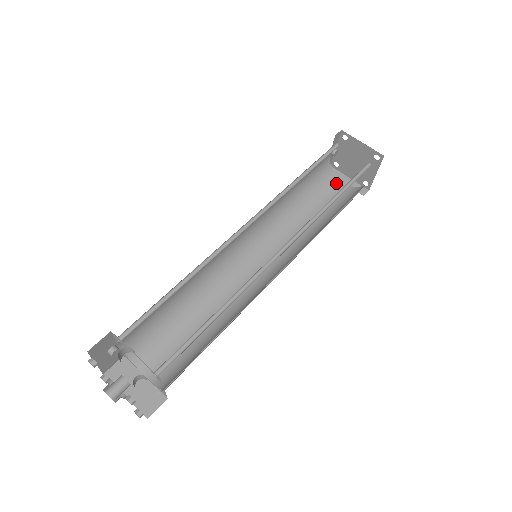
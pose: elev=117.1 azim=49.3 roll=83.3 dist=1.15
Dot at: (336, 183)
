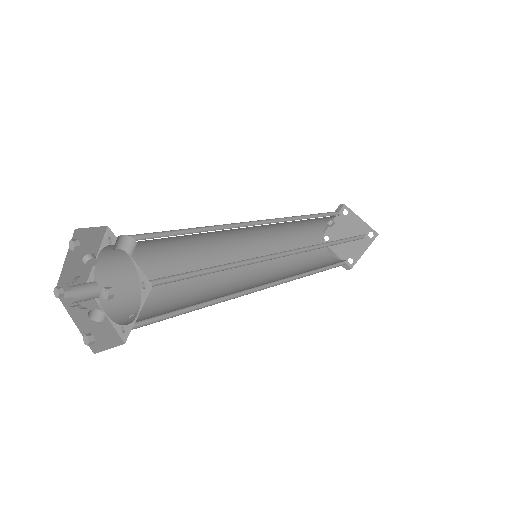
Dot at: (324, 251)
